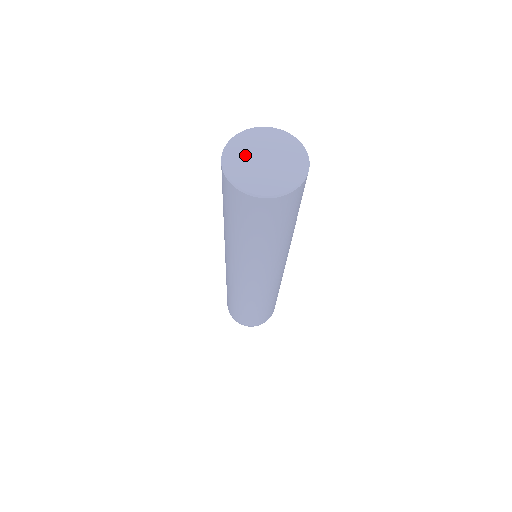
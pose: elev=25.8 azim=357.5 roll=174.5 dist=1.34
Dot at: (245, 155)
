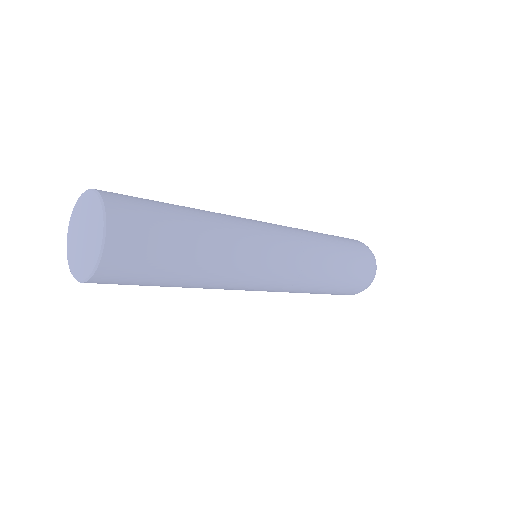
Dot at: (76, 228)
